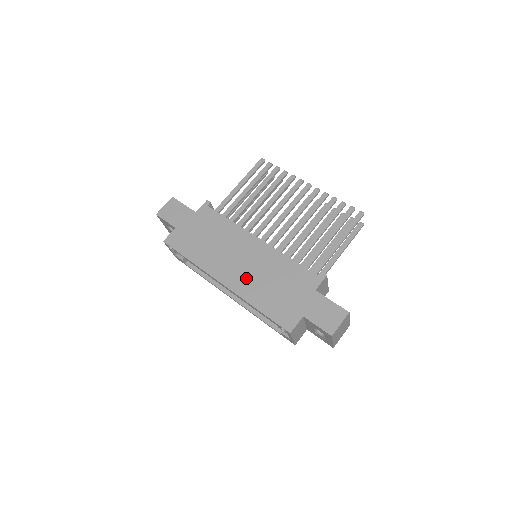
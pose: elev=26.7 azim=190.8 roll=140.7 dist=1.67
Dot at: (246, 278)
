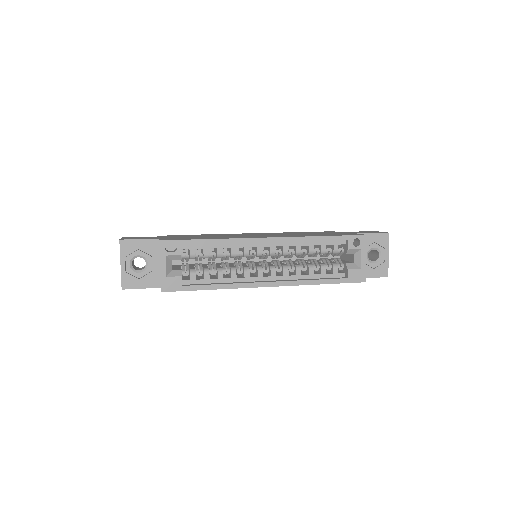
Dot at: (282, 235)
